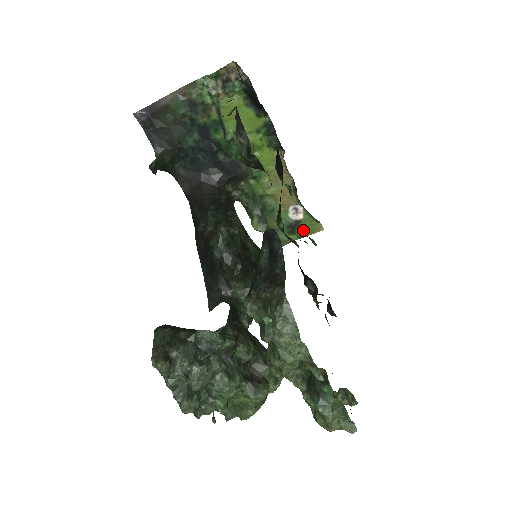
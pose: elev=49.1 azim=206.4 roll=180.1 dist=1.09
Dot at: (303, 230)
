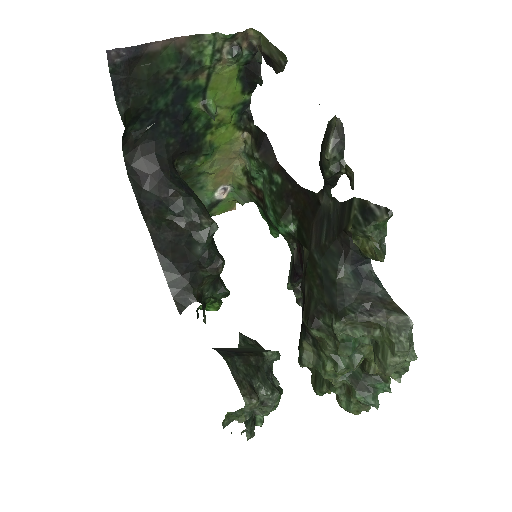
Dot at: (218, 209)
